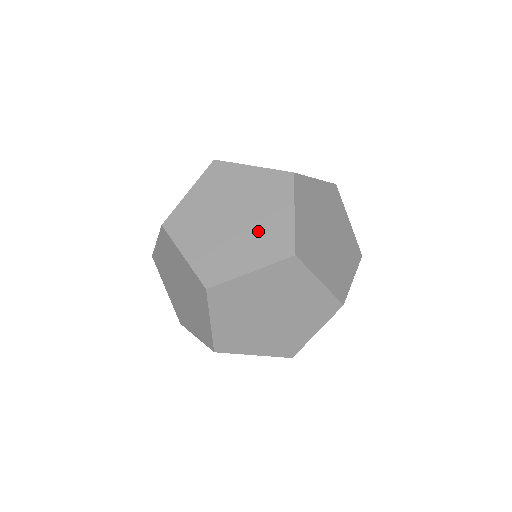
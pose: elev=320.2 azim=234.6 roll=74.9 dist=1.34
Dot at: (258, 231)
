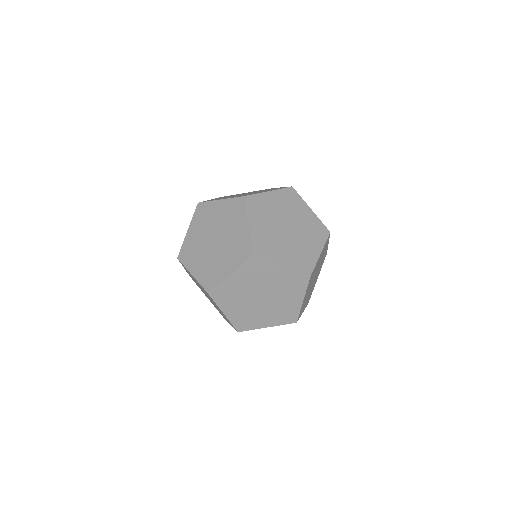
Dot at: (305, 229)
